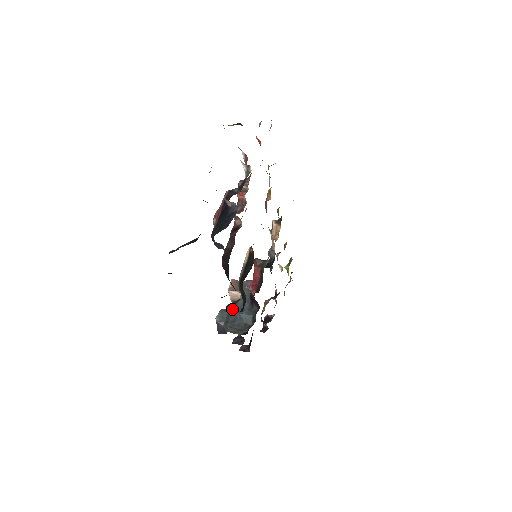
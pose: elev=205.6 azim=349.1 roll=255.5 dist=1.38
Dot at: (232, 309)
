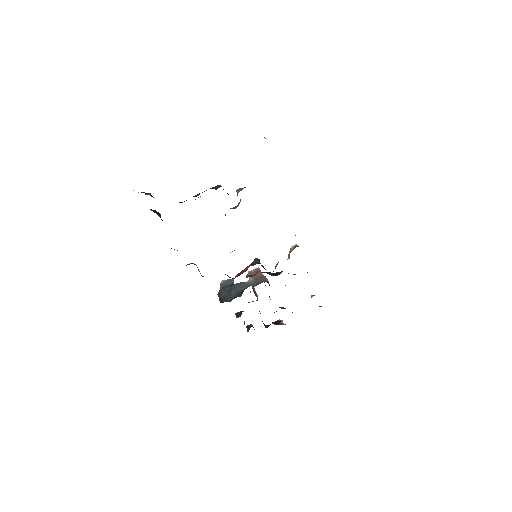
Dot at: (235, 284)
